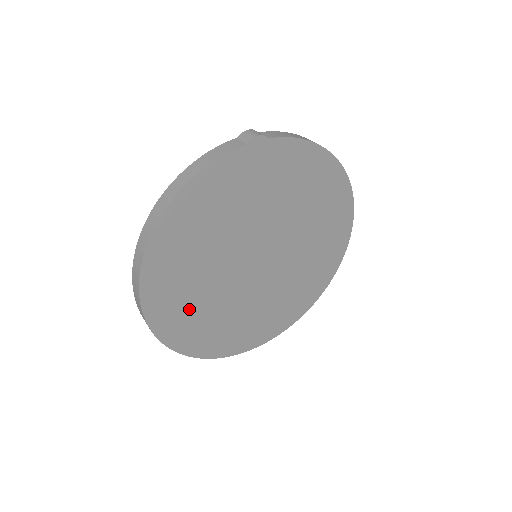
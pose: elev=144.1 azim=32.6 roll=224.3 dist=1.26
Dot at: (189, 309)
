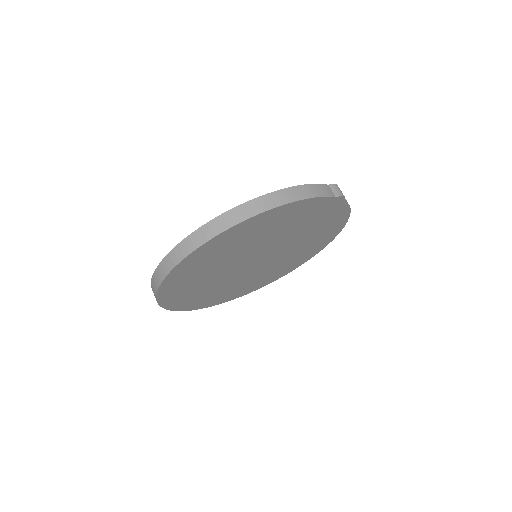
Dot at: (198, 272)
